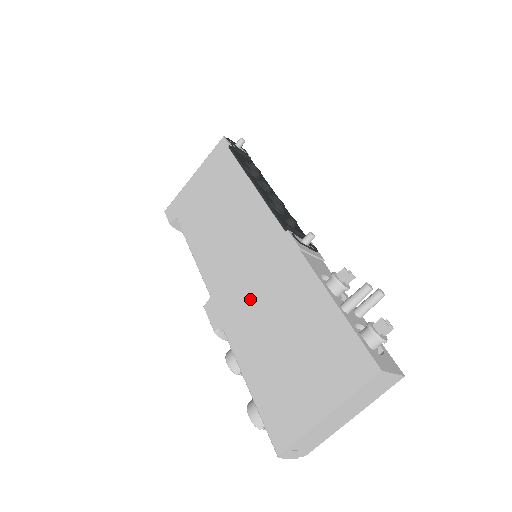
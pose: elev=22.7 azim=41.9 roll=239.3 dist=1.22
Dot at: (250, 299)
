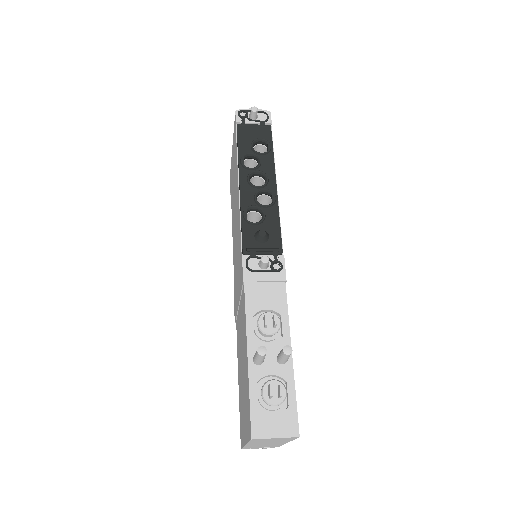
Dot at: (238, 308)
